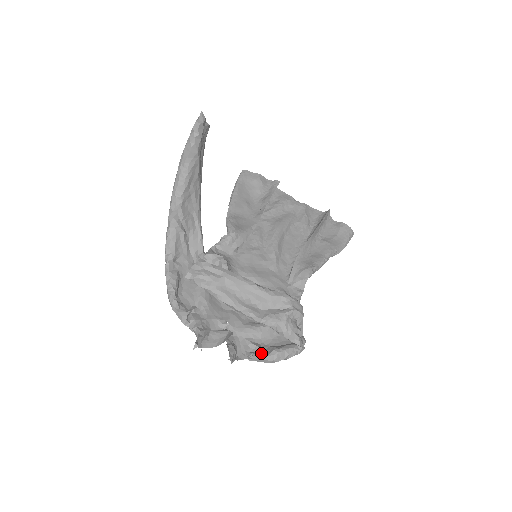
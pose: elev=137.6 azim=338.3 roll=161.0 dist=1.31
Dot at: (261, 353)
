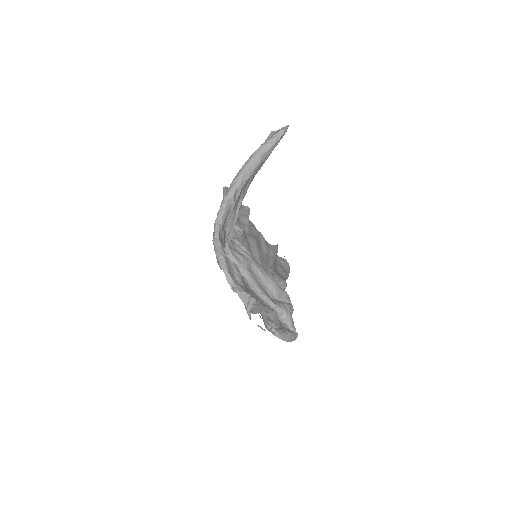
Dot at: (280, 330)
